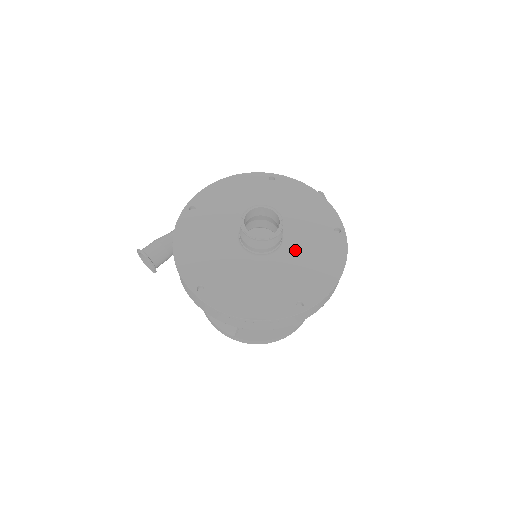
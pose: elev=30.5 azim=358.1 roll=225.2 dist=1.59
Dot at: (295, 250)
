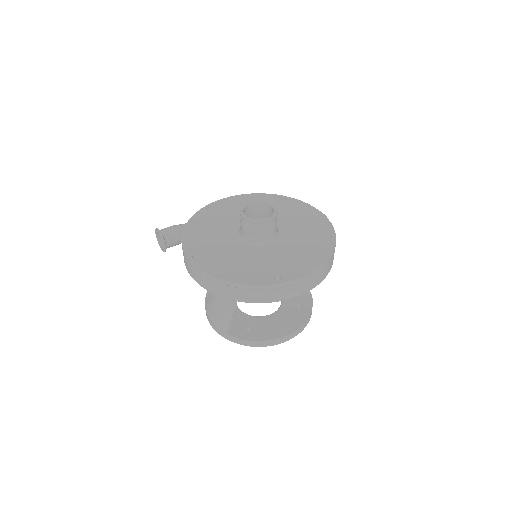
Dot at: (286, 243)
